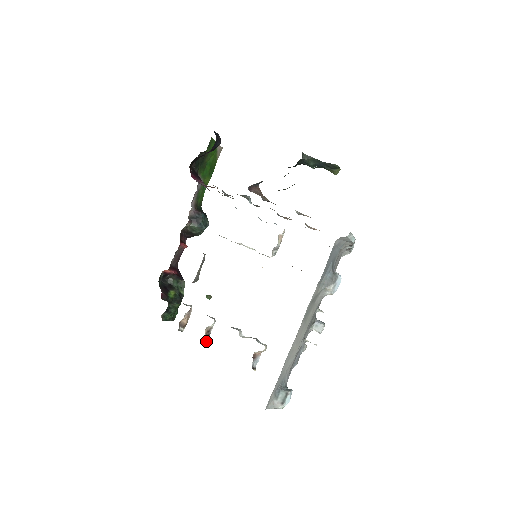
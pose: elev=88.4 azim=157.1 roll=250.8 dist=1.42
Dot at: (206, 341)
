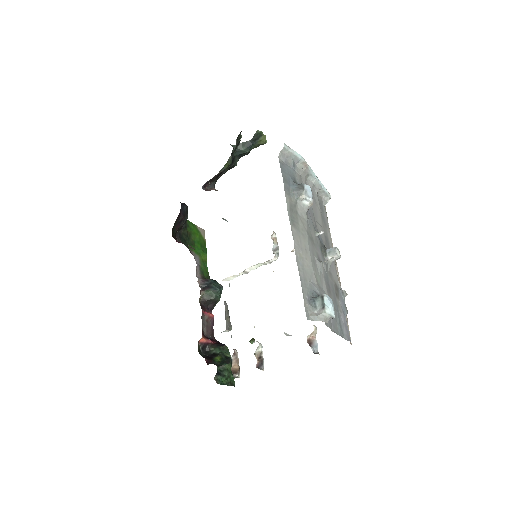
Dot at: (263, 368)
